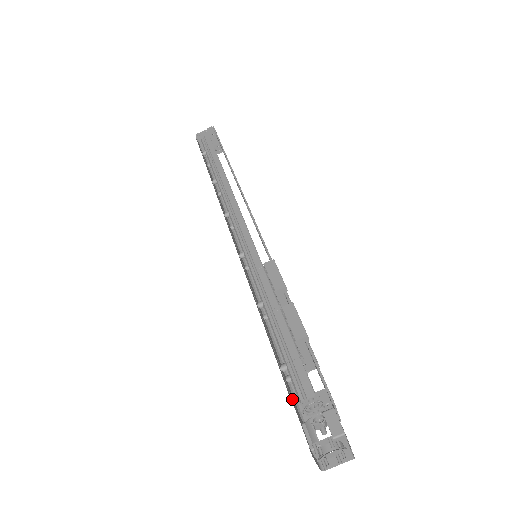
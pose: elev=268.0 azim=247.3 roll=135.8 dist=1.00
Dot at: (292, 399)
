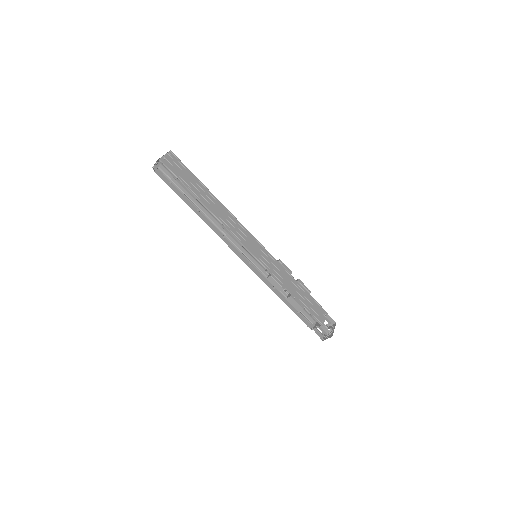
Dot at: occluded
